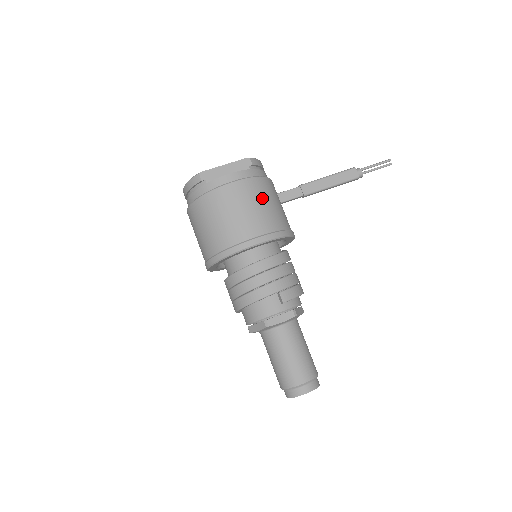
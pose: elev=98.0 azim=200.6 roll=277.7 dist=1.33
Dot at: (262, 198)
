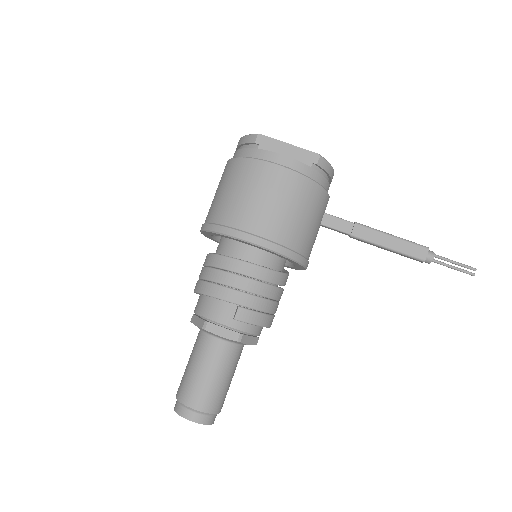
Dot at: (297, 203)
